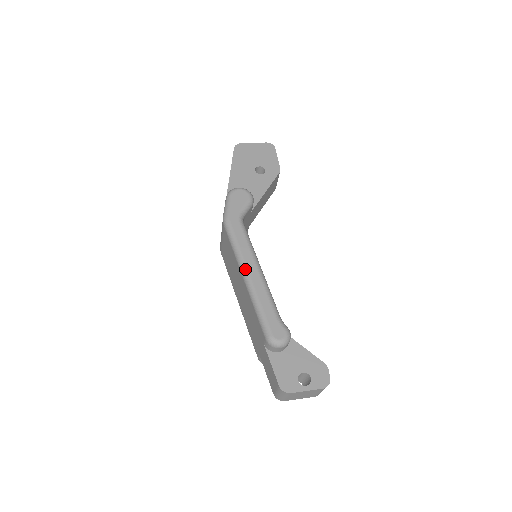
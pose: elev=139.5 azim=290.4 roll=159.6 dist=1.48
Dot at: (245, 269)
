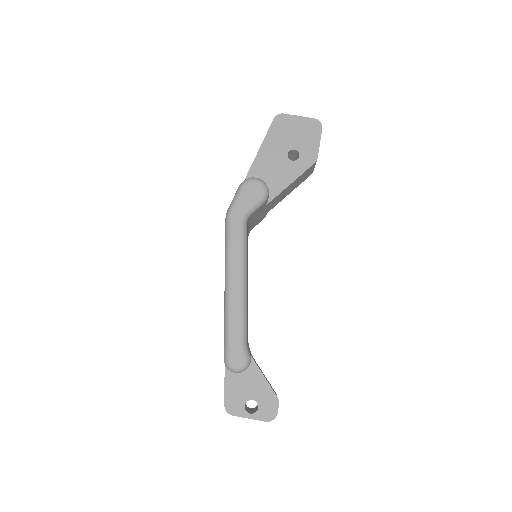
Dot at: (228, 279)
